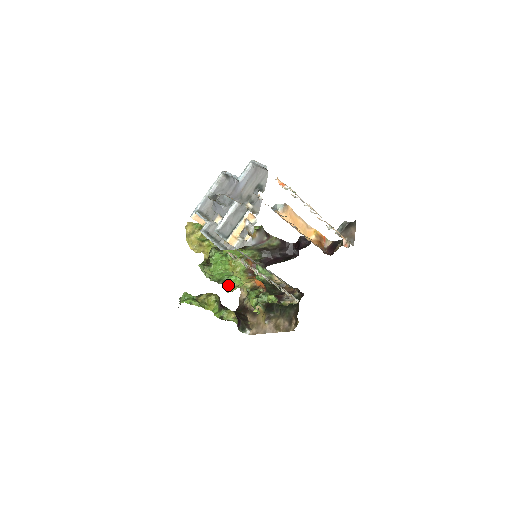
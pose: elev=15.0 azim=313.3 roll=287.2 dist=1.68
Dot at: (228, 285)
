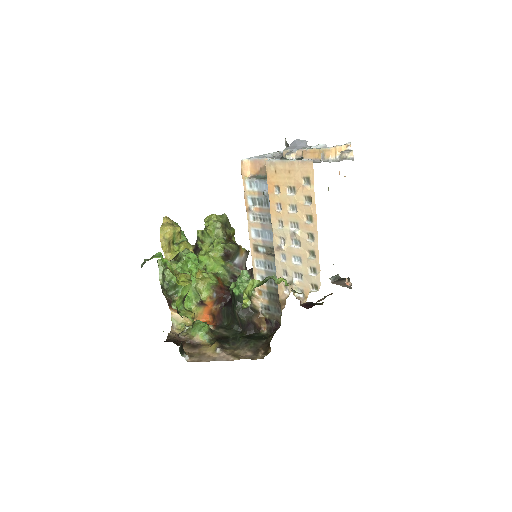
Dot at: occluded
